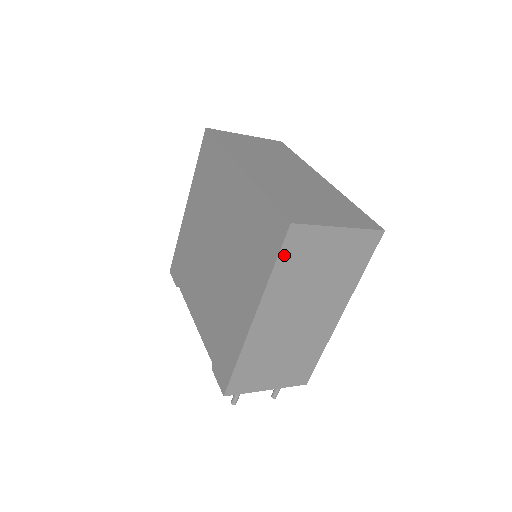
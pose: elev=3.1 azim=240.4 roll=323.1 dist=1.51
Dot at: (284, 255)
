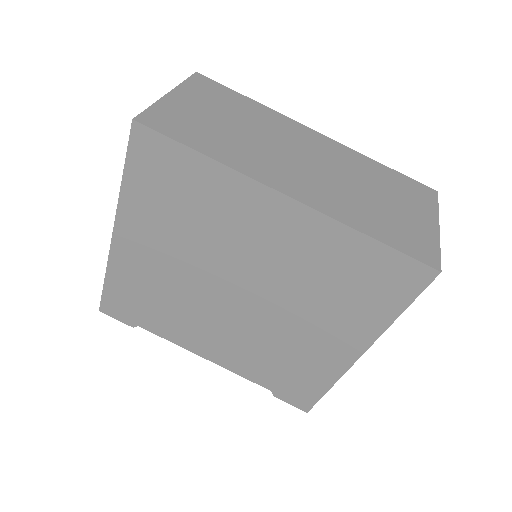
Dot at: occluded
